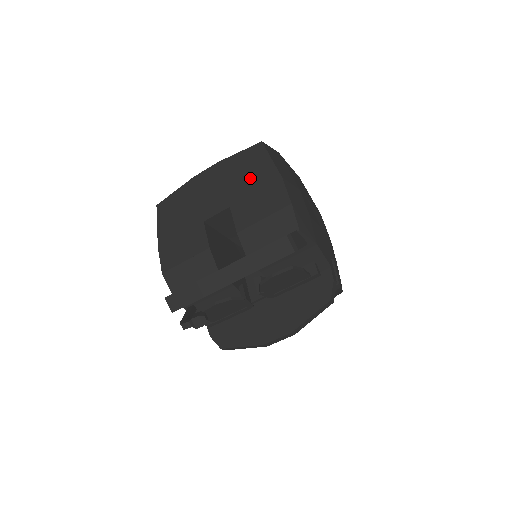
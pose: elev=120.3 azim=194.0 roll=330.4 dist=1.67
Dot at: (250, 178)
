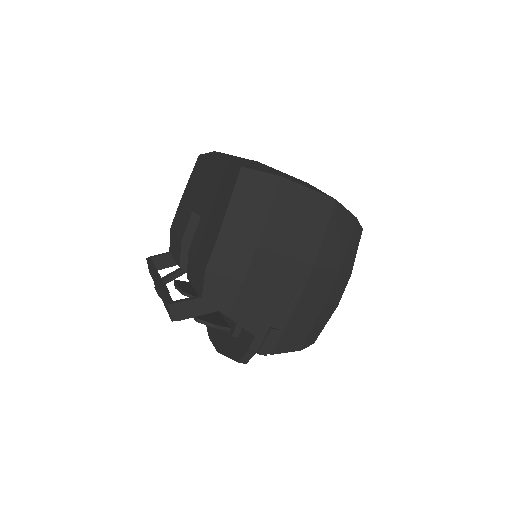
Dot at: (217, 203)
